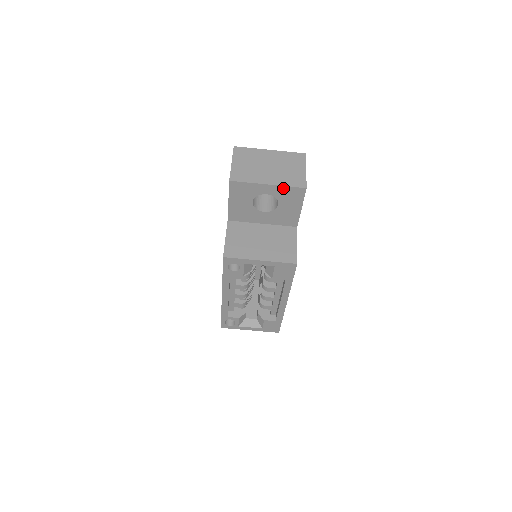
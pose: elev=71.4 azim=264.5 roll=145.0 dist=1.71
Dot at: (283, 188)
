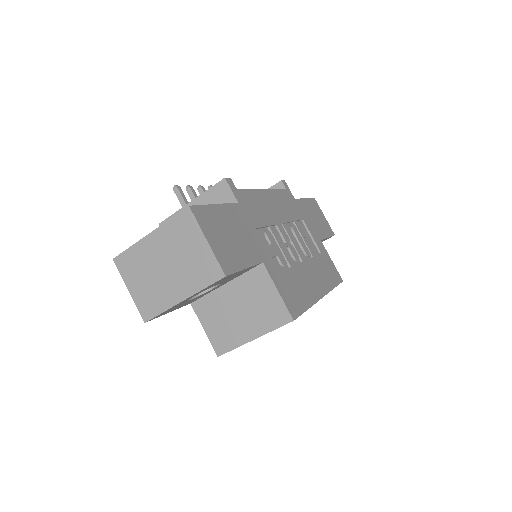
Dot at: (202, 290)
